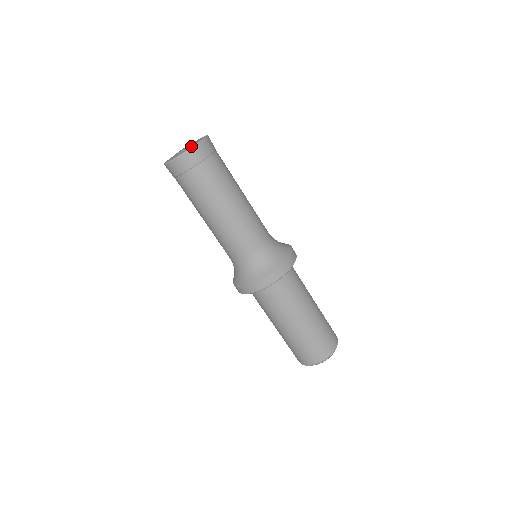
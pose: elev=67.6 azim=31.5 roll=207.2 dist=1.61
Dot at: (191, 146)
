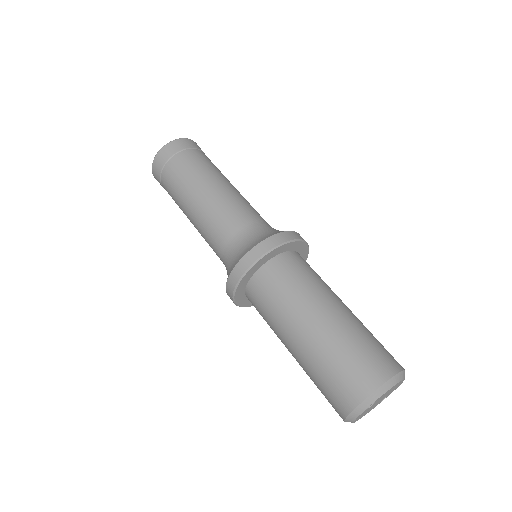
Dot at: occluded
